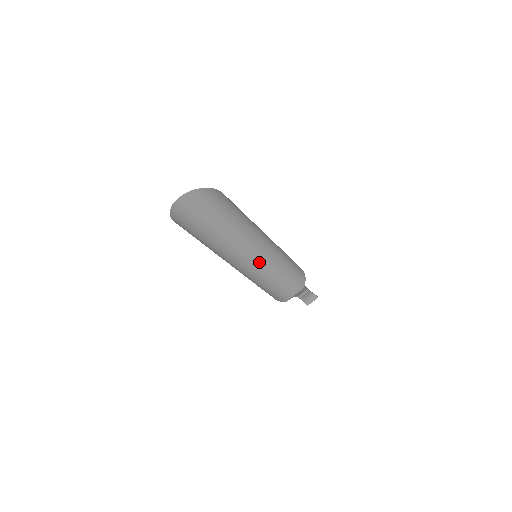
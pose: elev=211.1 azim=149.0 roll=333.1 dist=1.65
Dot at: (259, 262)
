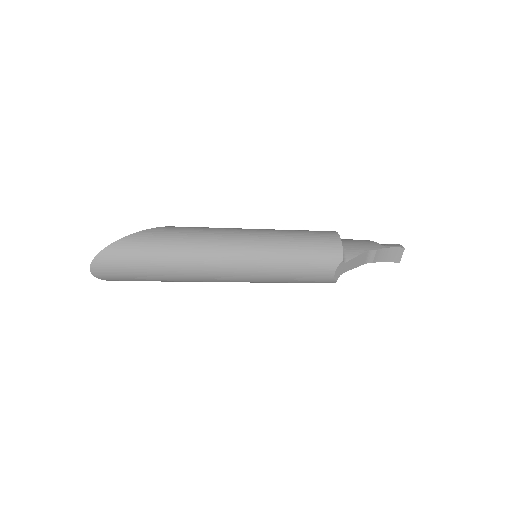
Dot at: (242, 268)
